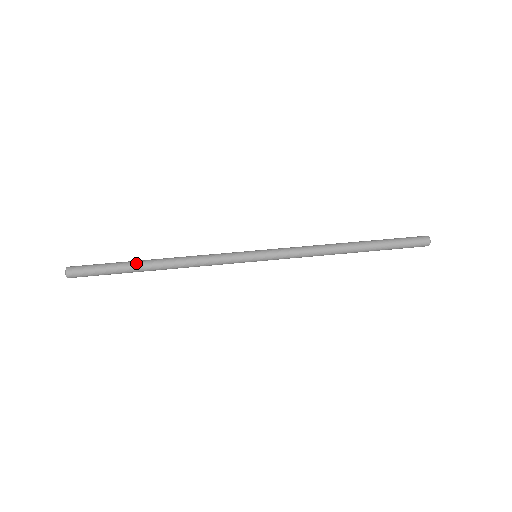
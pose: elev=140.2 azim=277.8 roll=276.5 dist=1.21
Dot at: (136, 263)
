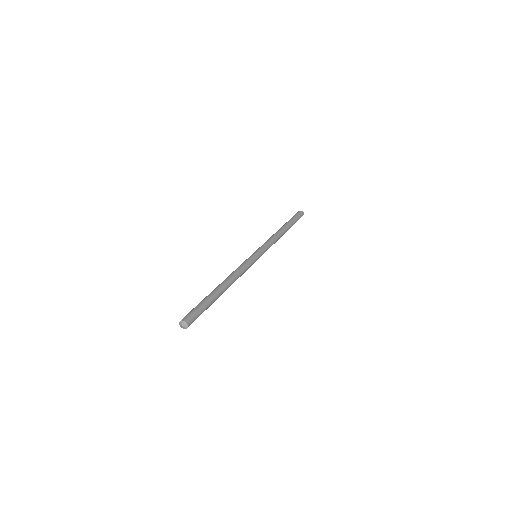
Dot at: (214, 292)
